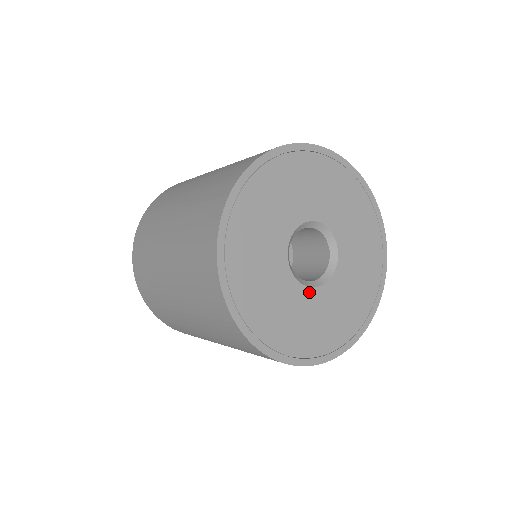
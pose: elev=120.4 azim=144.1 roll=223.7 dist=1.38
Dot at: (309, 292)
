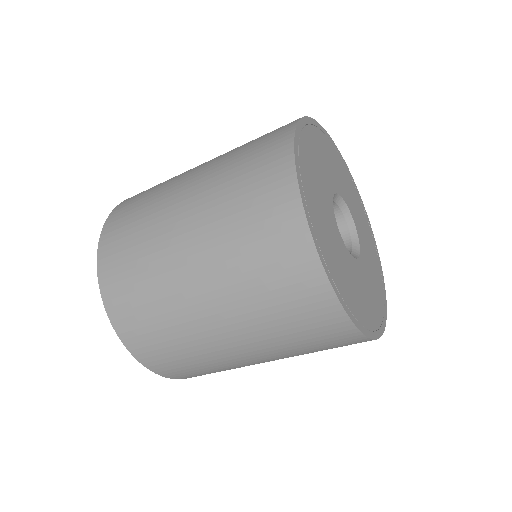
Dot at: (346, 250)
